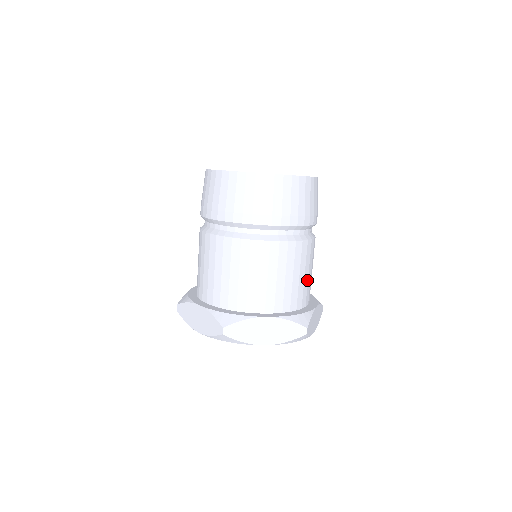
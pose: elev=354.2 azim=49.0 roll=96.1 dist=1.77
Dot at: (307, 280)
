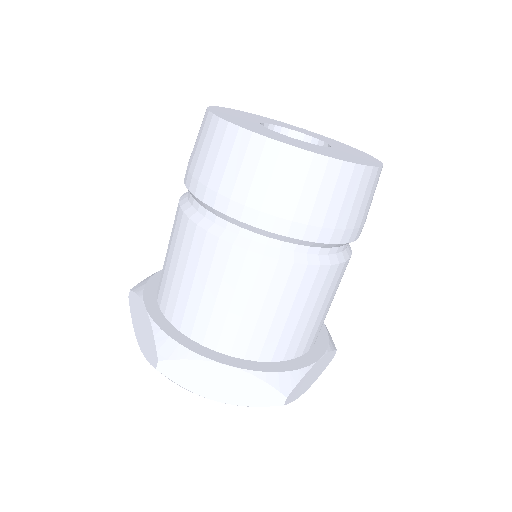
Dot at: (314, 321)
